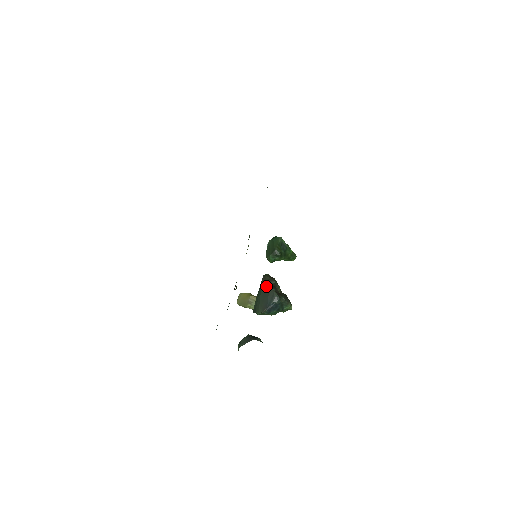
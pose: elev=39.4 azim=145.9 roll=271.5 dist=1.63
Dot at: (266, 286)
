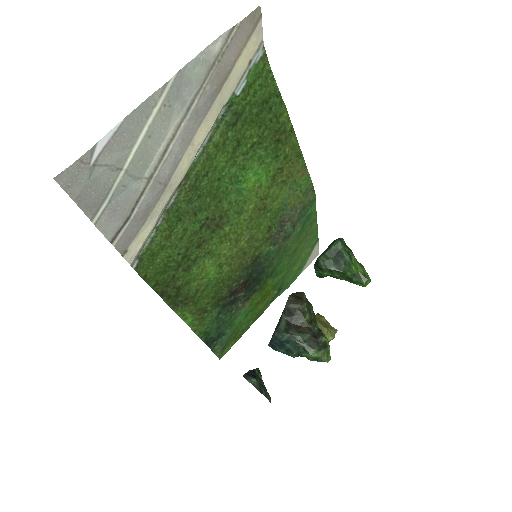
Dot at: (284, 308)
